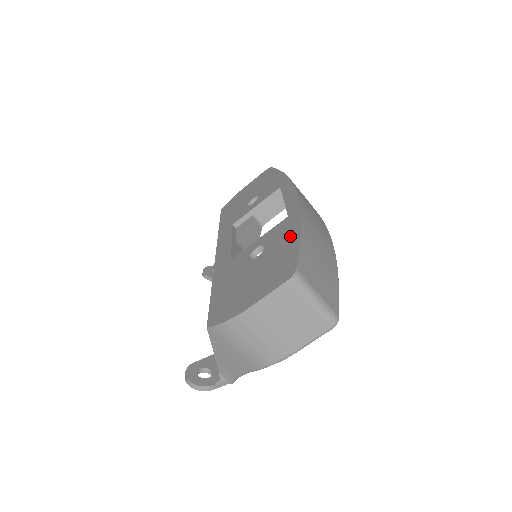
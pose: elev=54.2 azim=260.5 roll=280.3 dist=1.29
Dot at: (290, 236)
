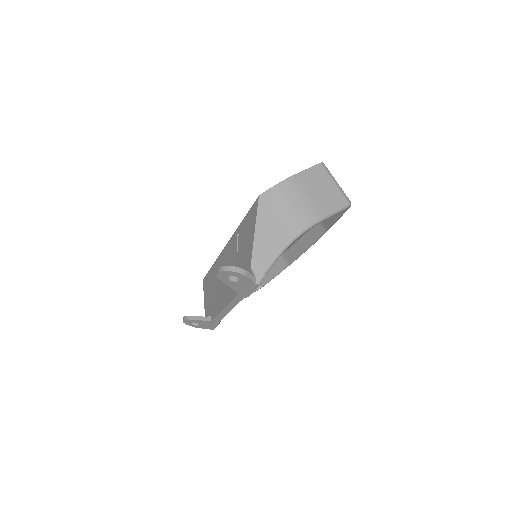
Dot at: occluded
